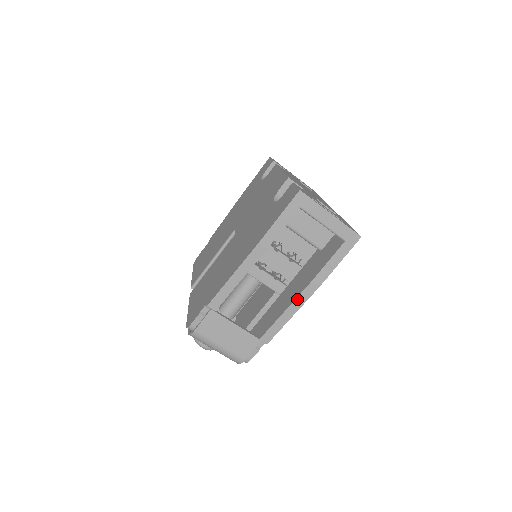
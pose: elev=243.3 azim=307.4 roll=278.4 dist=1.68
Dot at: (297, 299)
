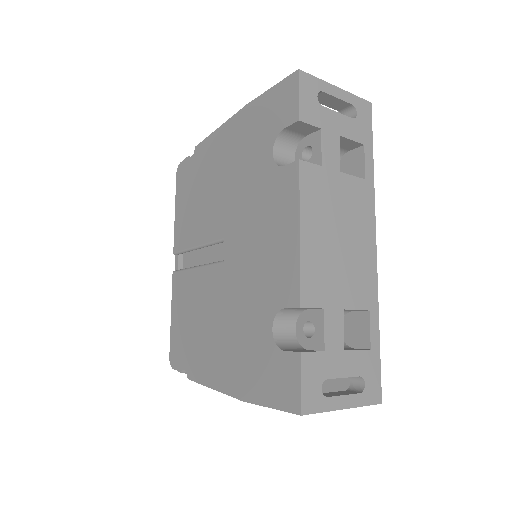
Dot at: occluded
